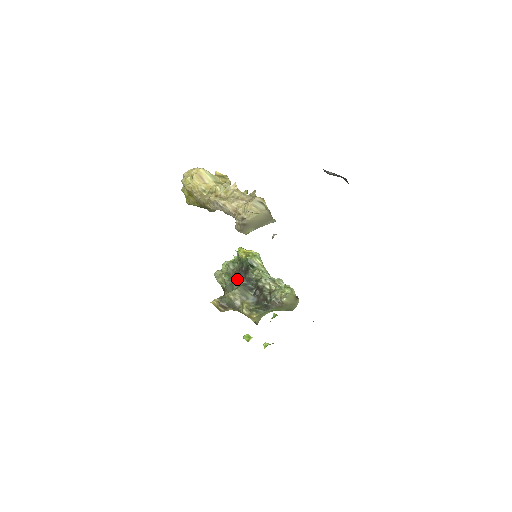
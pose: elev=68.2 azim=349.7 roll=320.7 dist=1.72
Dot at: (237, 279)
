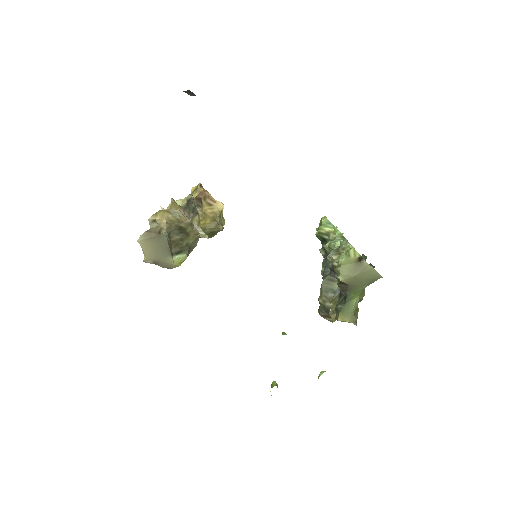
Dot at: (324, 269)
